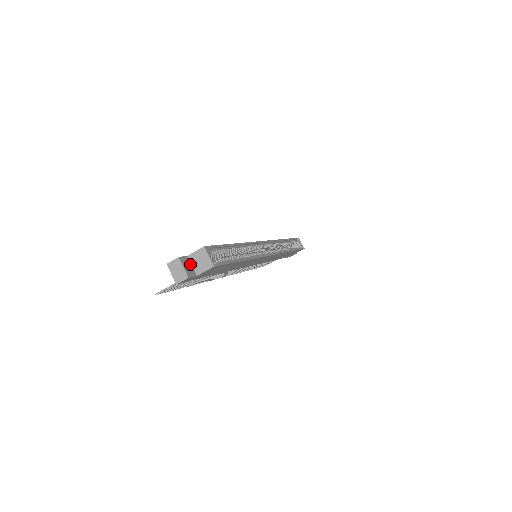
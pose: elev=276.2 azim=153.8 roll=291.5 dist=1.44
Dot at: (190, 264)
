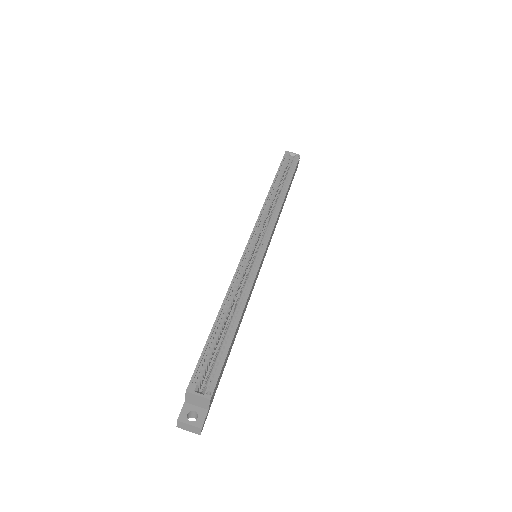
Dot at: (193, 407)
